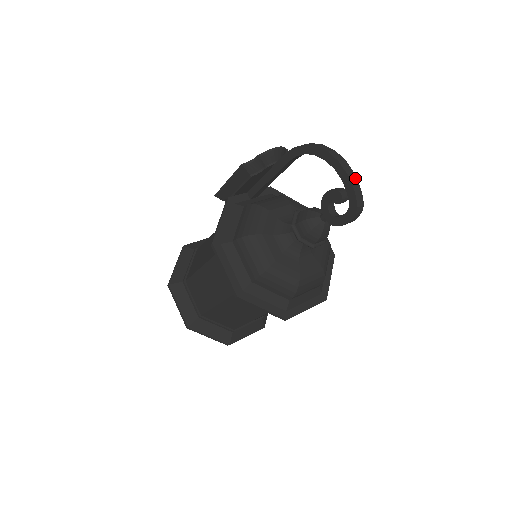
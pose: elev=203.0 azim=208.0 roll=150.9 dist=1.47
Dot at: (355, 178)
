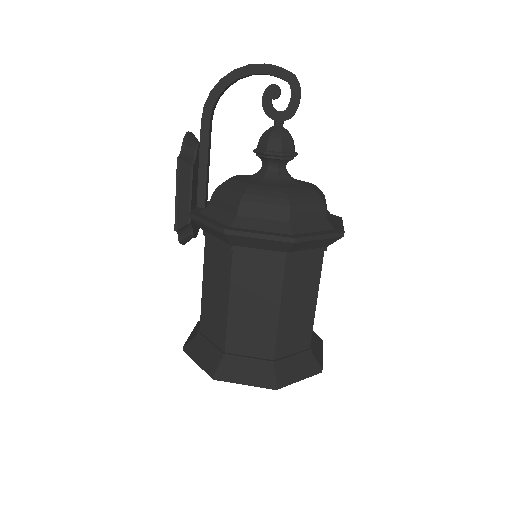
Dot at: (270, 65)
